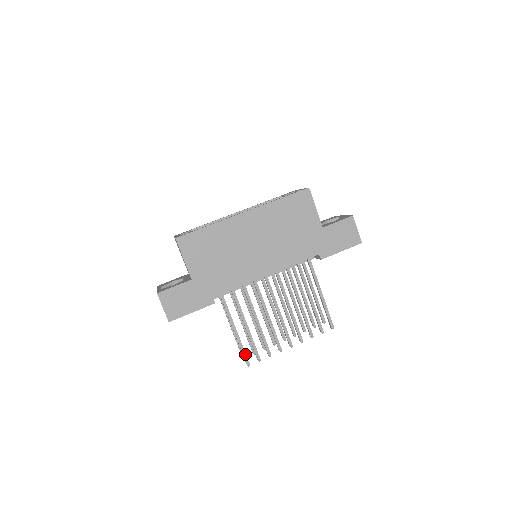
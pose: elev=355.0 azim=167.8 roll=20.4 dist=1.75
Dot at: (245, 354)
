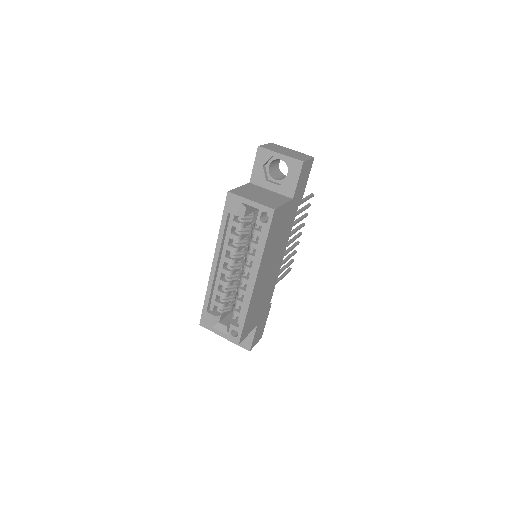
Dot at: (288, 272)
